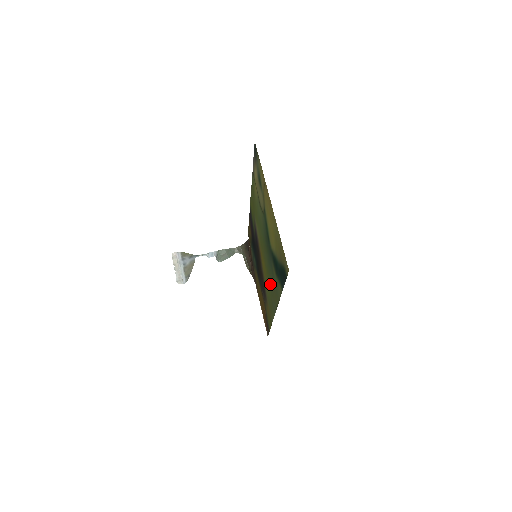
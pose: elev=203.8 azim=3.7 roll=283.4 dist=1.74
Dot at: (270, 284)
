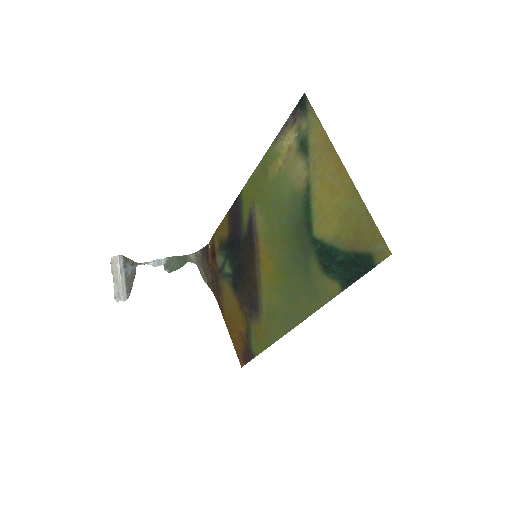
Dot at: (288, 290)
